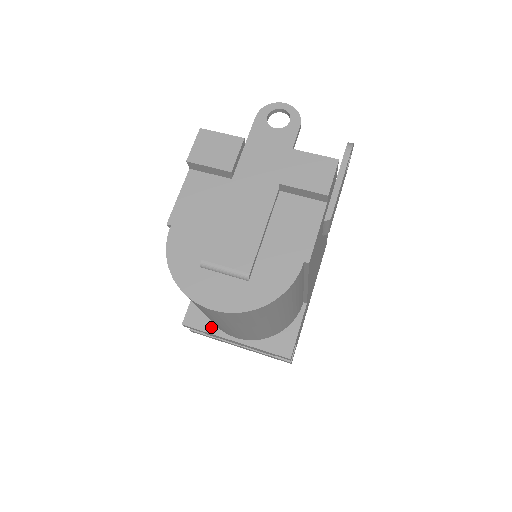
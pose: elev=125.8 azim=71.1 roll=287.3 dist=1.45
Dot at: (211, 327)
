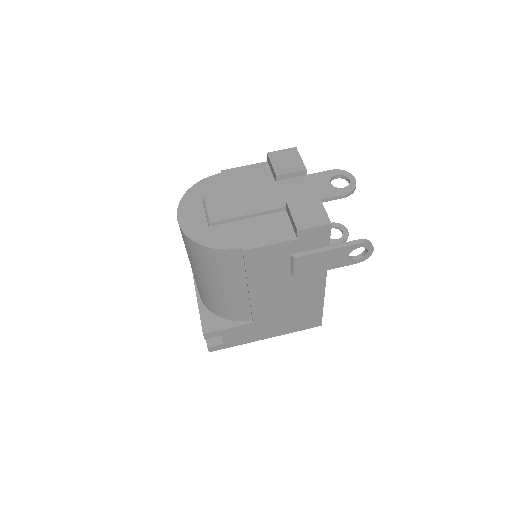
Dot at: occluded
